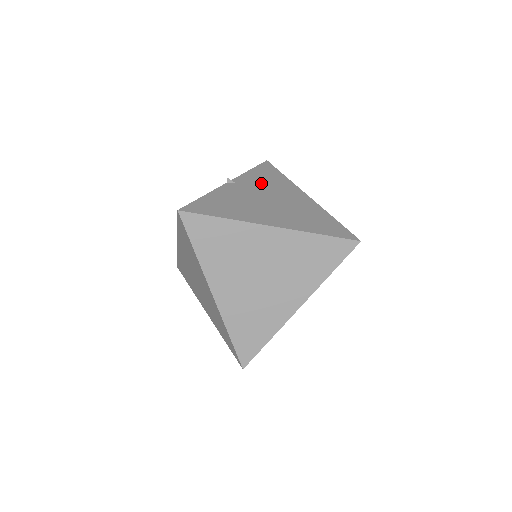
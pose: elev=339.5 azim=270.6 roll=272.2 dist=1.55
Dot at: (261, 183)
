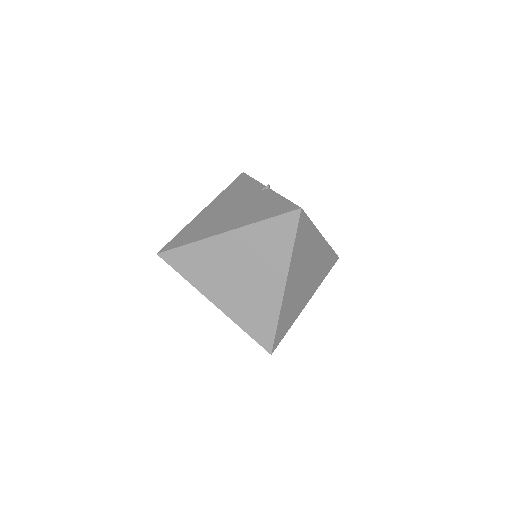
Dot at: occluded
